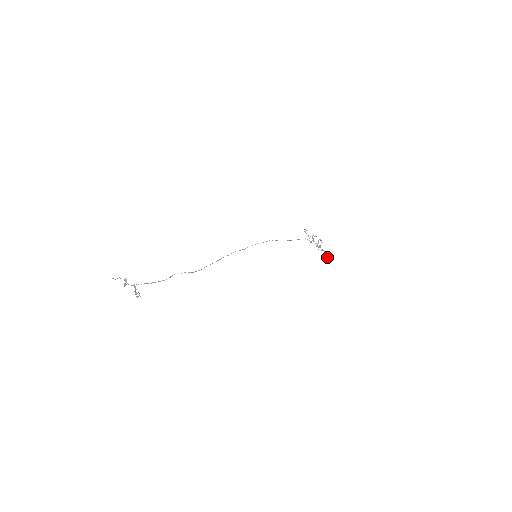
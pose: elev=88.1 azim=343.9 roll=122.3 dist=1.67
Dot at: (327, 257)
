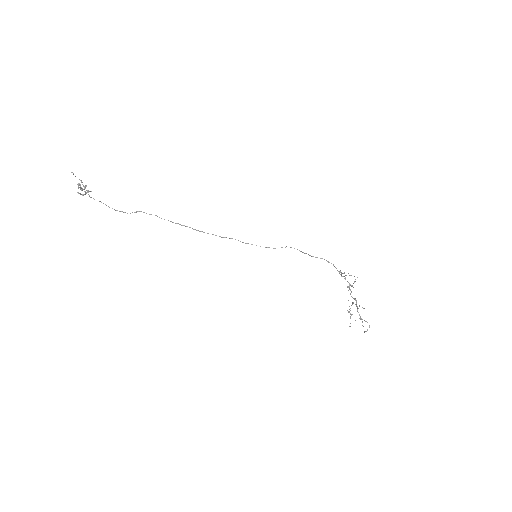
Dot at: (364, 332)
